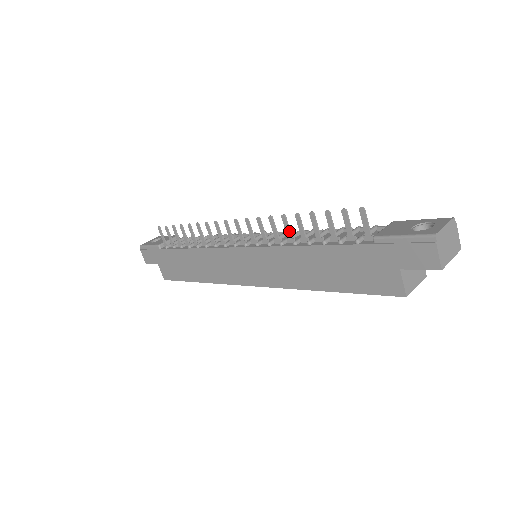
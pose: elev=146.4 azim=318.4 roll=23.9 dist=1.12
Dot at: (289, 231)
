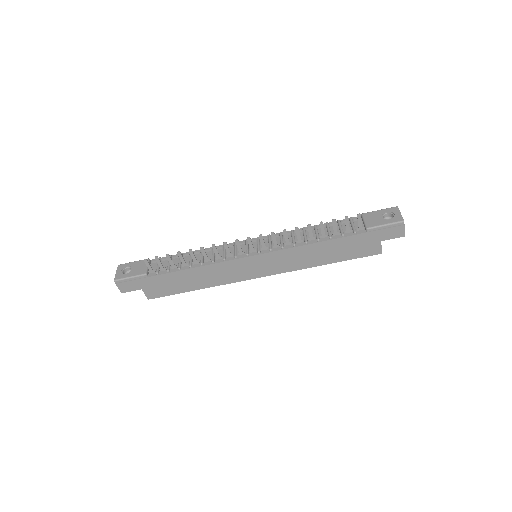
Dot at: (300, 236)
